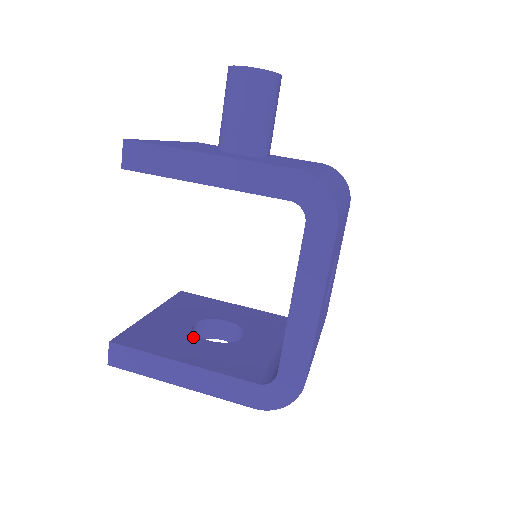
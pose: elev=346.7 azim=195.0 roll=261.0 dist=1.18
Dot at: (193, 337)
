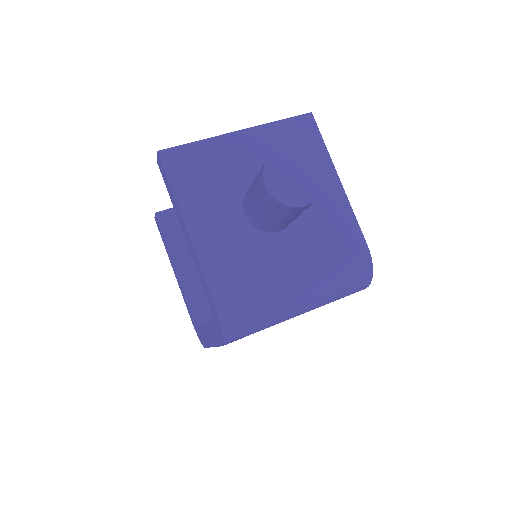
Dot at: occluded
